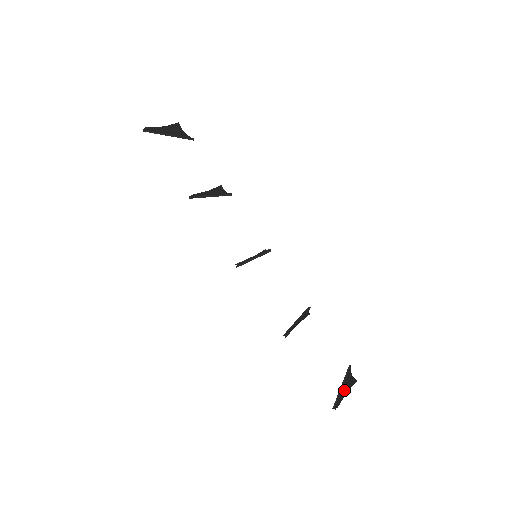
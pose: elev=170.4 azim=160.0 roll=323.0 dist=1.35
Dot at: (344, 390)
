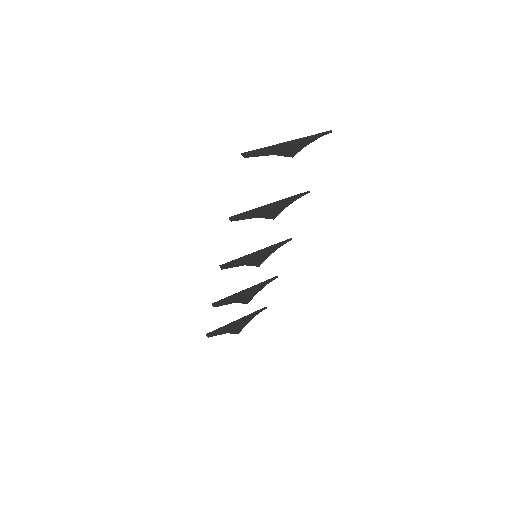
Dot at: (229, 328)
